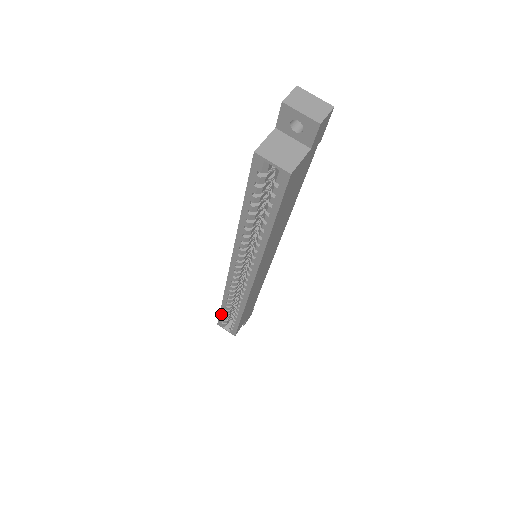
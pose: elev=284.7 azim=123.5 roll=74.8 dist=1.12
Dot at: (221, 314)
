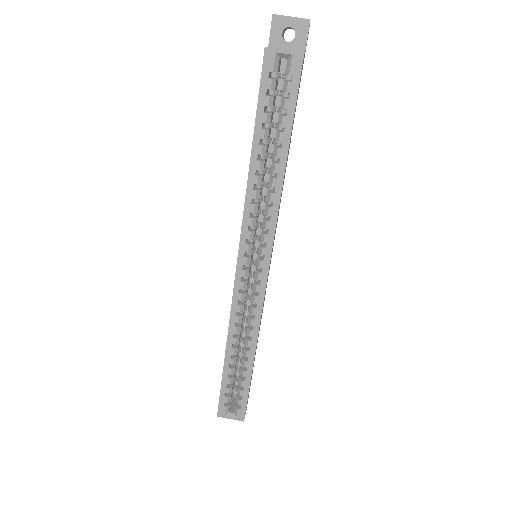
Dot at: (223, 384)
